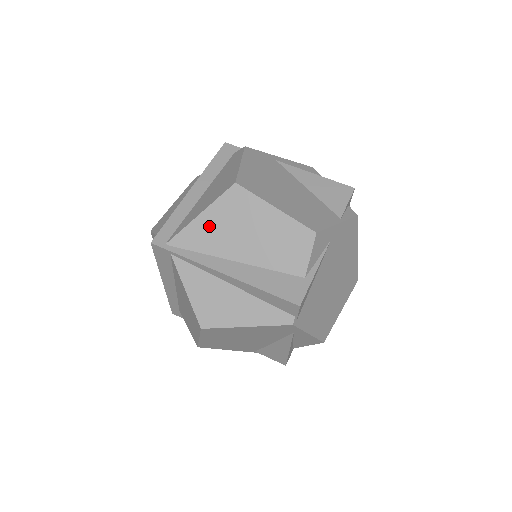
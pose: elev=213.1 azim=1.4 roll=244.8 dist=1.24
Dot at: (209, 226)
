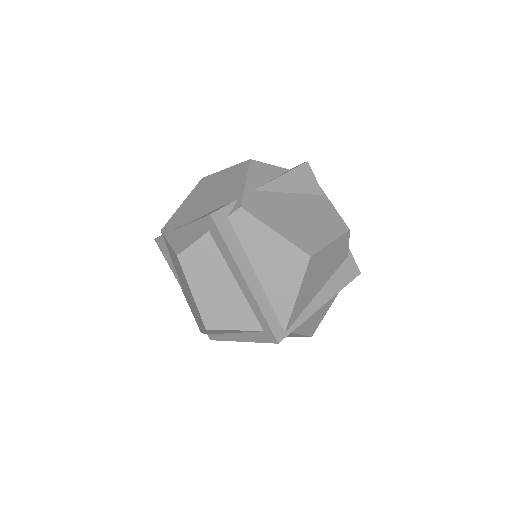
Dot at: (304, 294)
